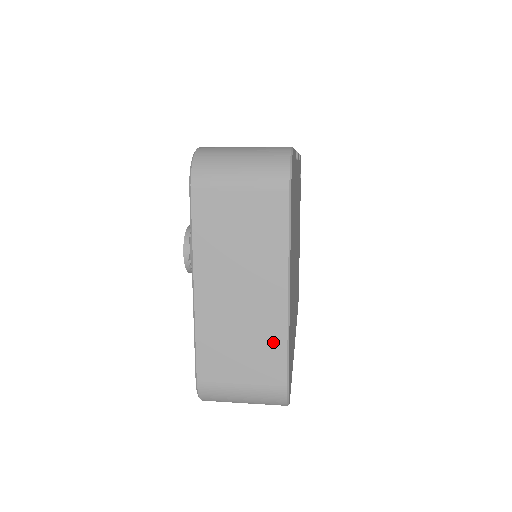
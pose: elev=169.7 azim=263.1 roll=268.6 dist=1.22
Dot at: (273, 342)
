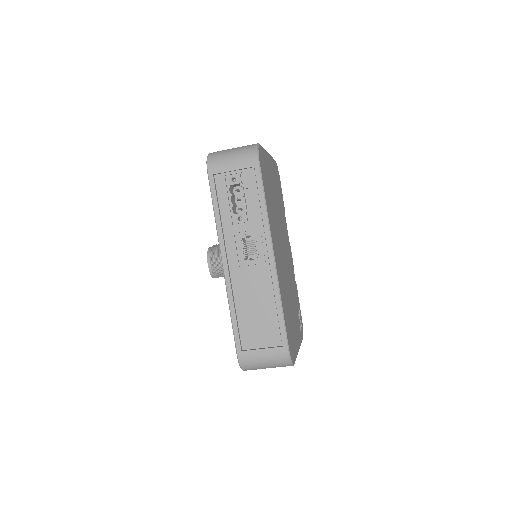
Dot at: occluded
